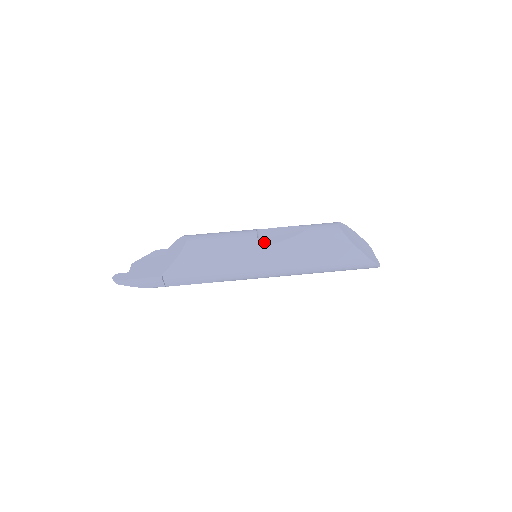
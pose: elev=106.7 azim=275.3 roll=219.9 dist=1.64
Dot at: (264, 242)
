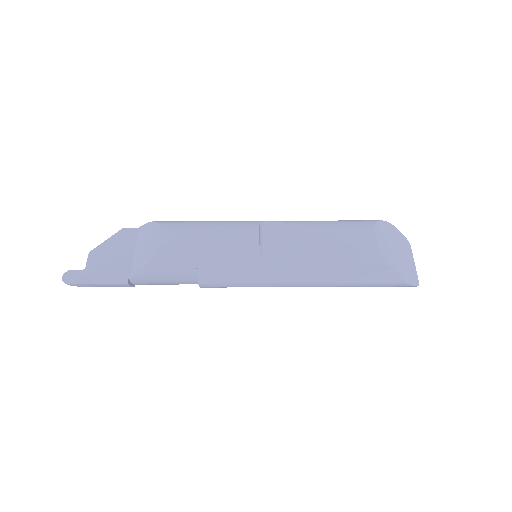
Dot at: (268, 250)
